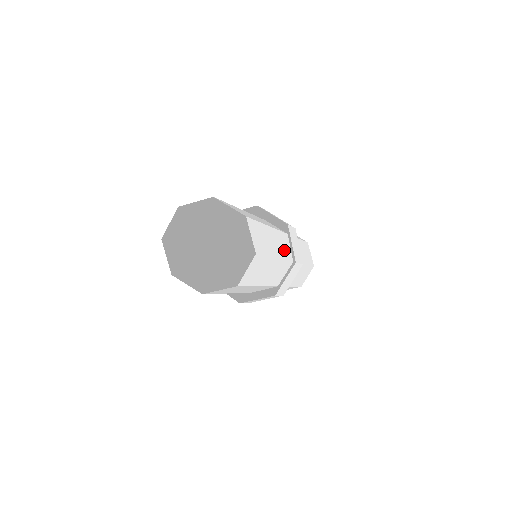
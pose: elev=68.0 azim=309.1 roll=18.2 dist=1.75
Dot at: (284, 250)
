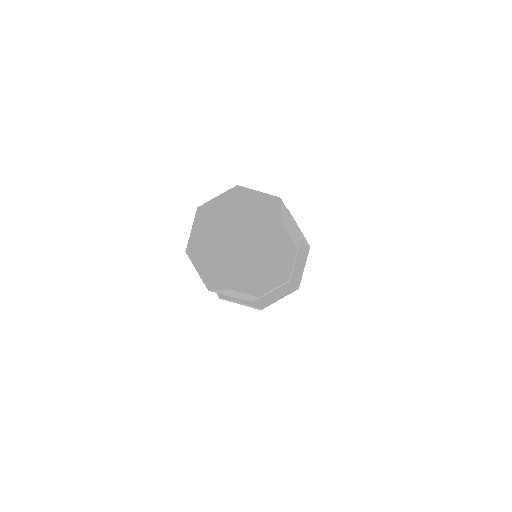
Dot at: (292, 238)
